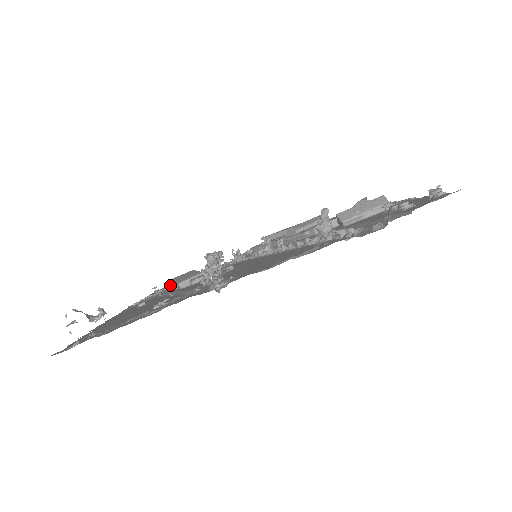
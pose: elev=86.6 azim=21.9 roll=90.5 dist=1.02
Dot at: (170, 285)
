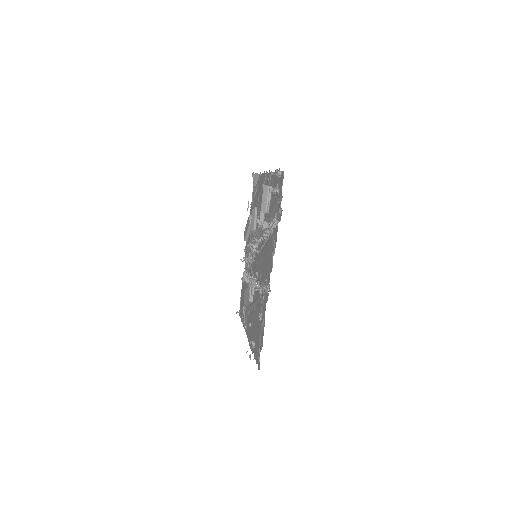
Dot at: (246, 305)
